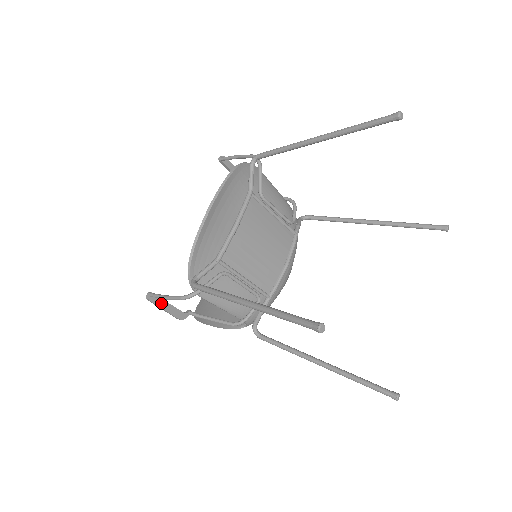
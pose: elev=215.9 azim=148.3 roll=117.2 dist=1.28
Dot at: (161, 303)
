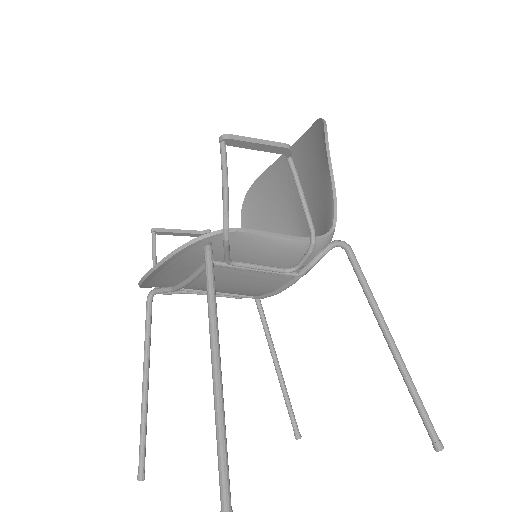
Dot at: (169, 233)
